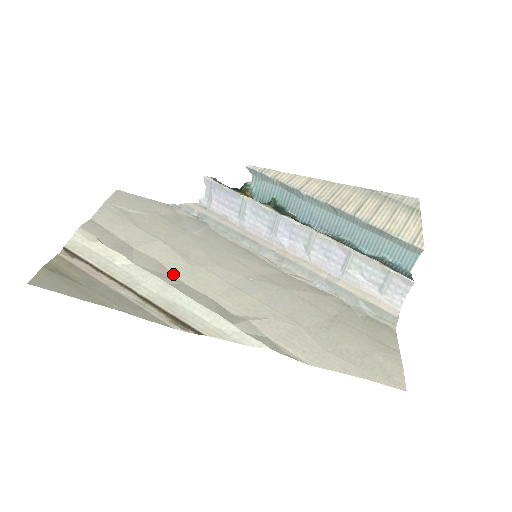
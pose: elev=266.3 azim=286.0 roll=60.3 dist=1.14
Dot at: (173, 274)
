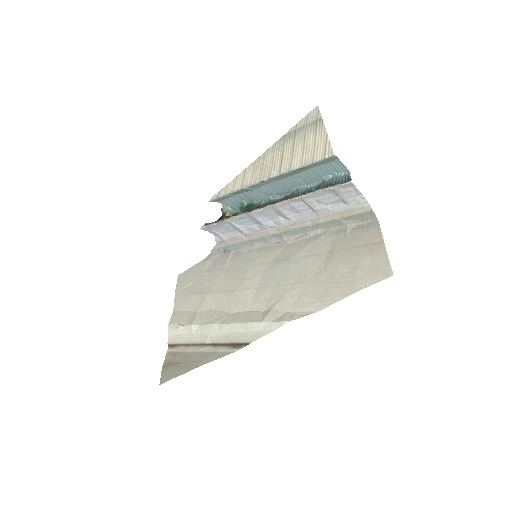
Dot at: (223, 312)
